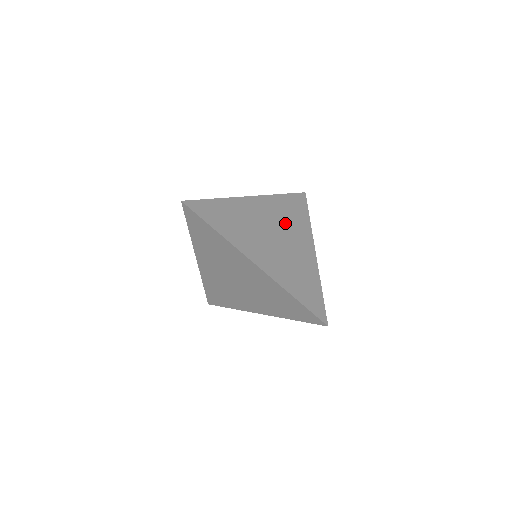
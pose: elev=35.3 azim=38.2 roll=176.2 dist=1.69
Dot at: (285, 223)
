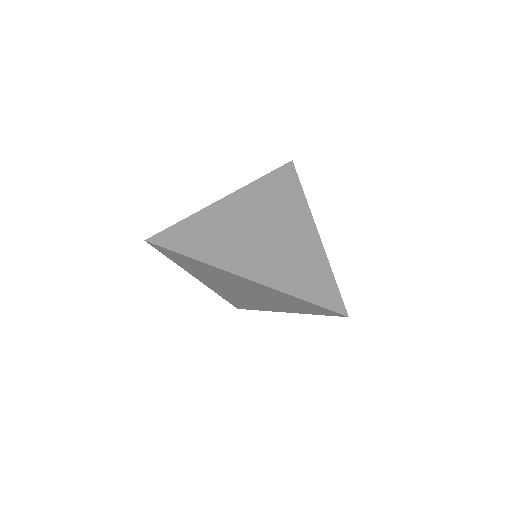
Dot at: (273, 211)
